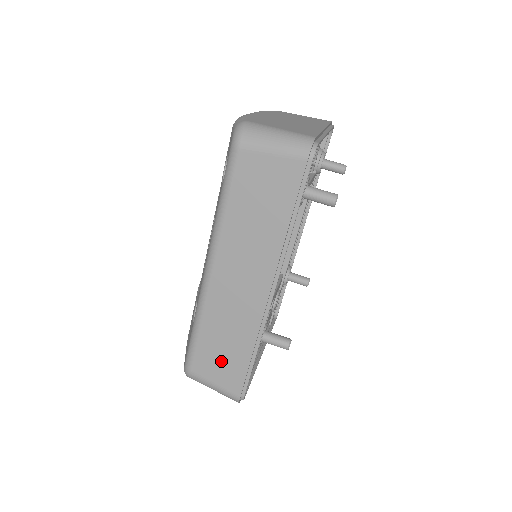
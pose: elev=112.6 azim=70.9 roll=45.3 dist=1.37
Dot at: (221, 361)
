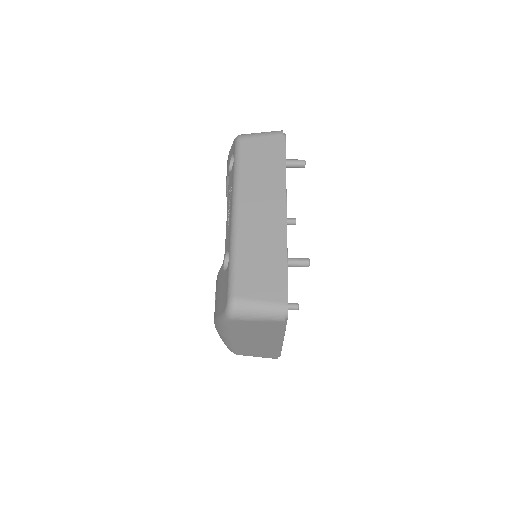
Dot at: (260, 276)
